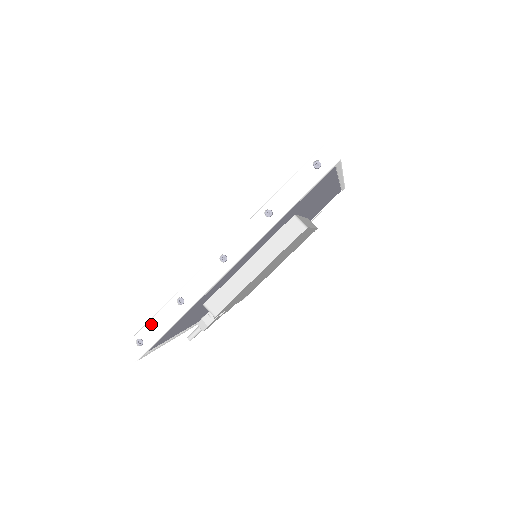
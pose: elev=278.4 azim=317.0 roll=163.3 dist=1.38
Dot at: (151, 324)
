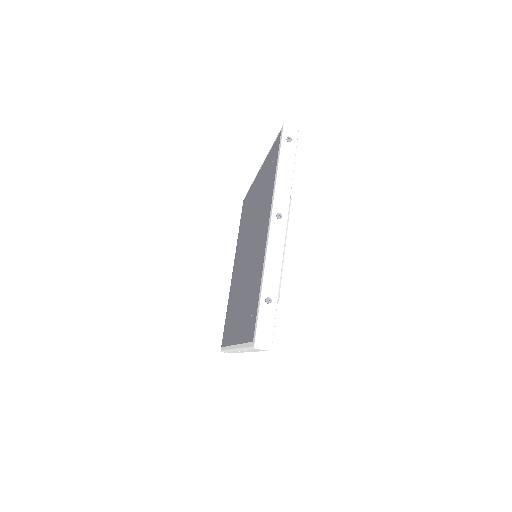
Dot at: occluded
